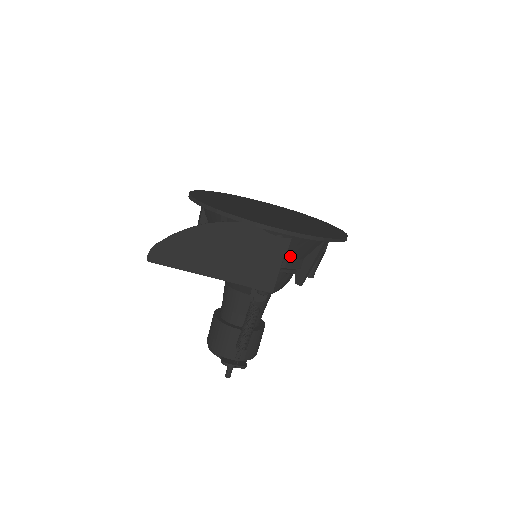
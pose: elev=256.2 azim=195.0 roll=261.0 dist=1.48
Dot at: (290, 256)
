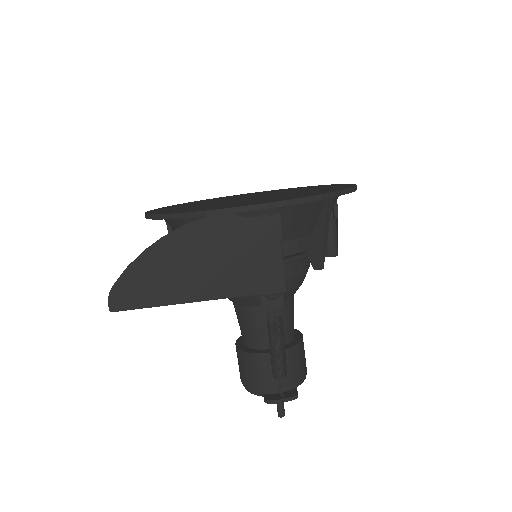
Dot at: (291, 237)
